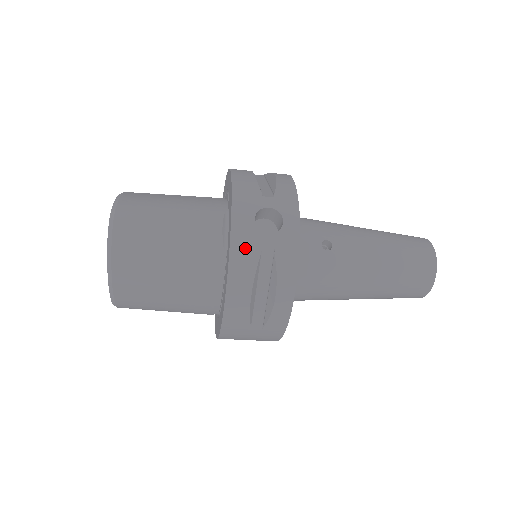
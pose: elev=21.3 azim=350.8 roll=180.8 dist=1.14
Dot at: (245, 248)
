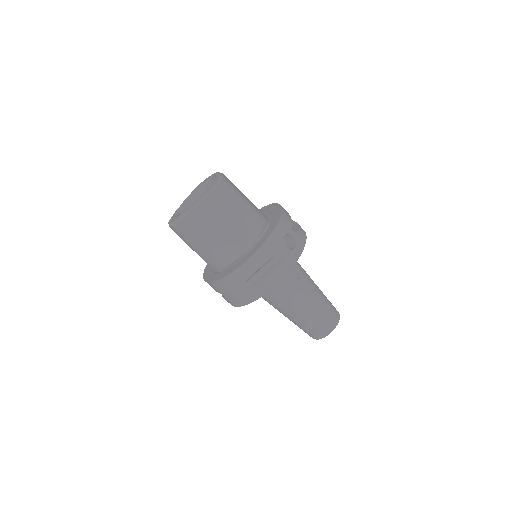
Dot at: (272, 245)
